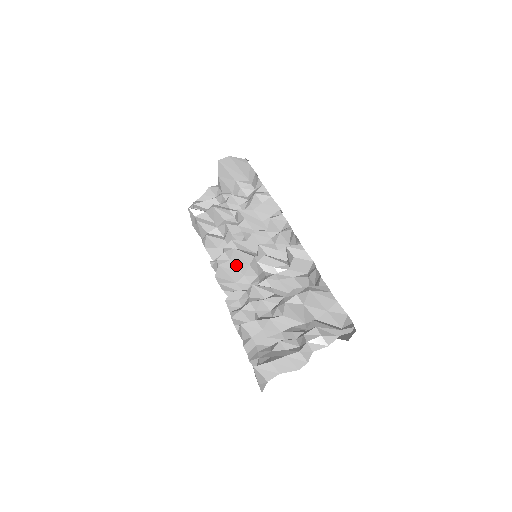
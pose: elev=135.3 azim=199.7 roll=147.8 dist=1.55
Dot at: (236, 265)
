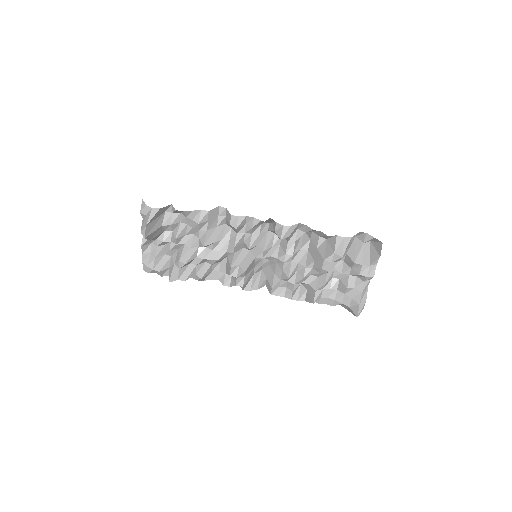
Dot at: (248, 272)
